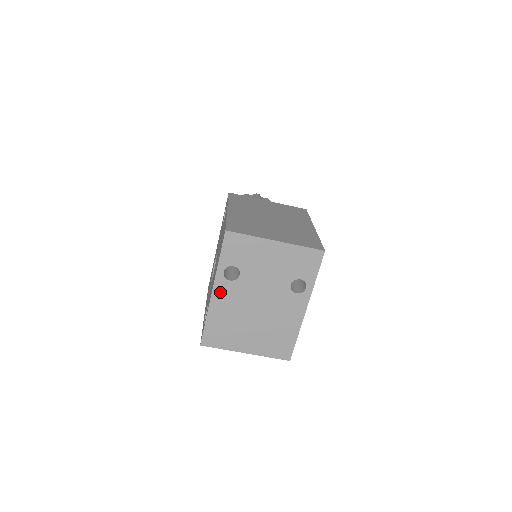
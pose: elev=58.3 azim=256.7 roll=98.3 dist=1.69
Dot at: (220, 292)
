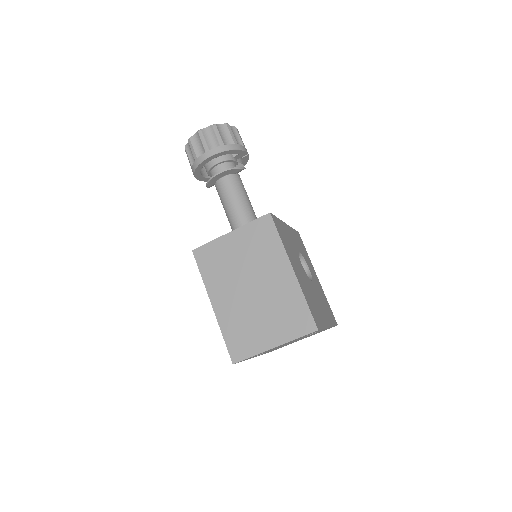
Dot at: occluded
